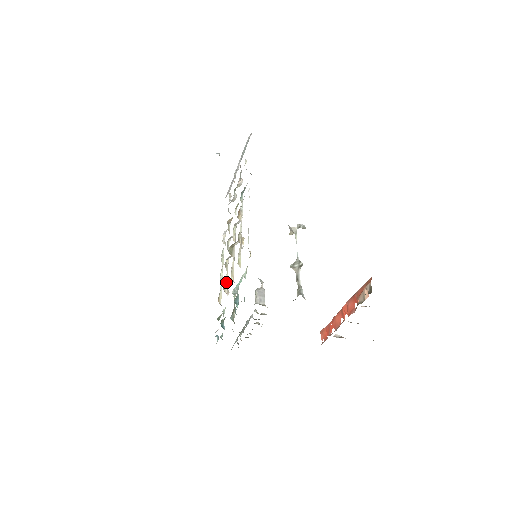
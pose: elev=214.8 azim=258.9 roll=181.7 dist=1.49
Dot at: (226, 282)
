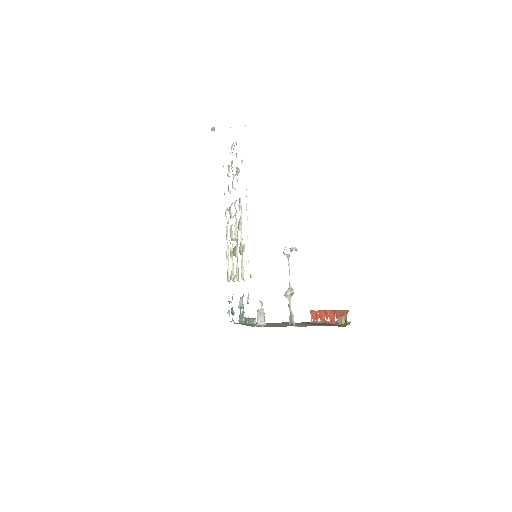
Dot at: (232, 270)
